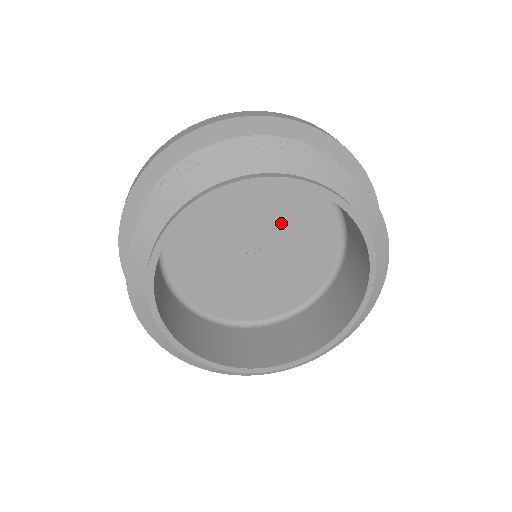
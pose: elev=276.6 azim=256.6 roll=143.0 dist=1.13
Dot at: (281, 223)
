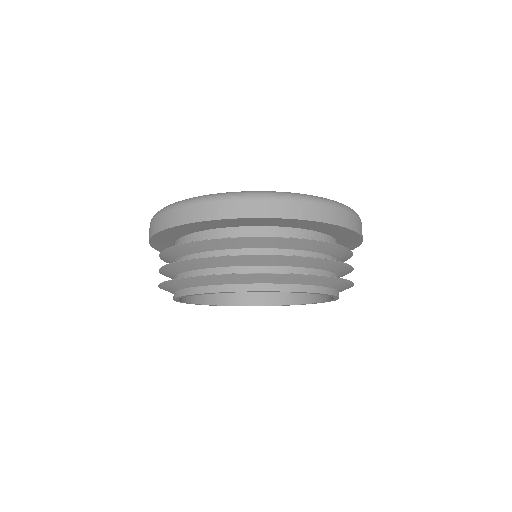
Dot at: occluded
